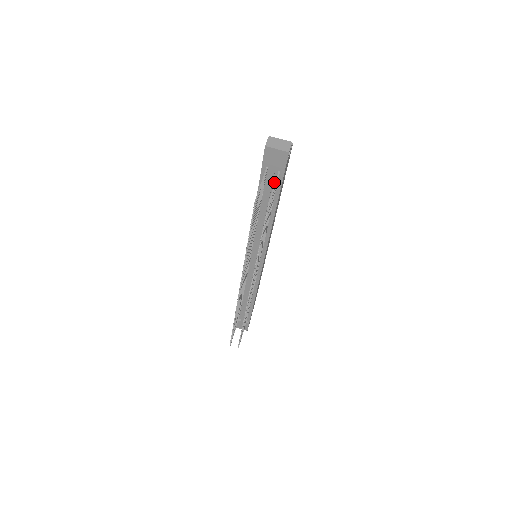
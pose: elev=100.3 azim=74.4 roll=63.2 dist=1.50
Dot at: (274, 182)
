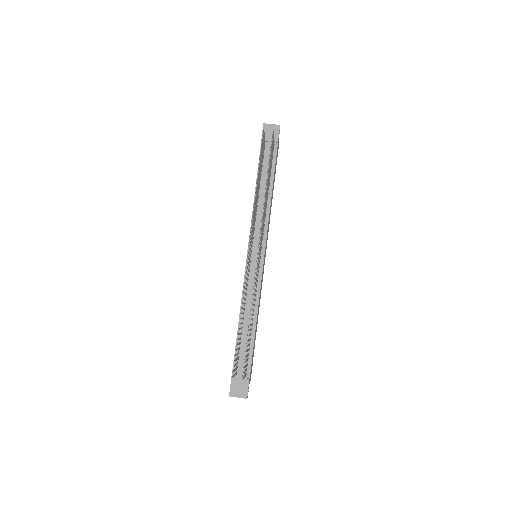
Dot at: occluded
